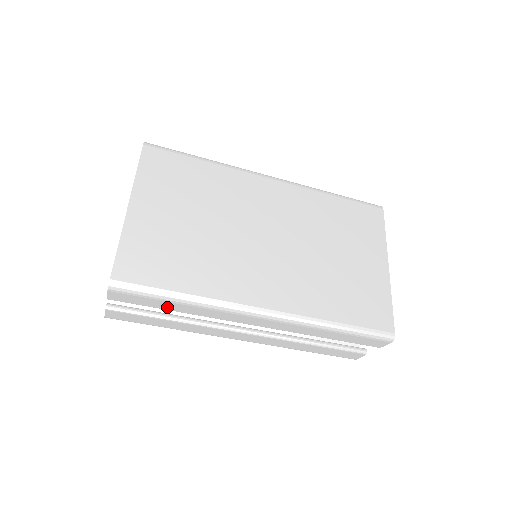
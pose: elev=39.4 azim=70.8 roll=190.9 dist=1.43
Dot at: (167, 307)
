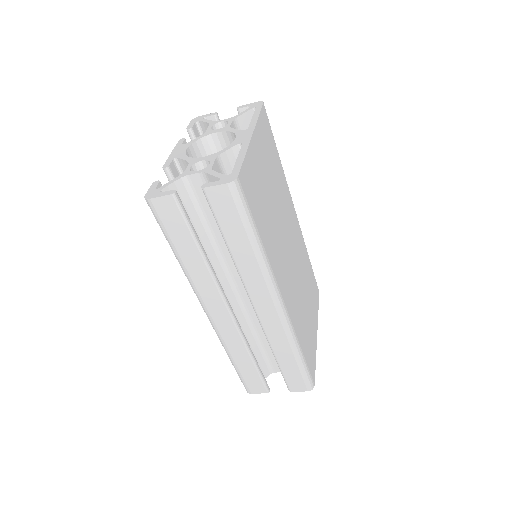
Dot at: (233, 239)
